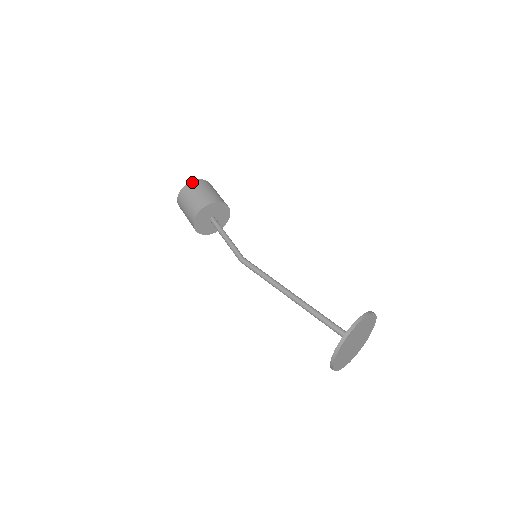
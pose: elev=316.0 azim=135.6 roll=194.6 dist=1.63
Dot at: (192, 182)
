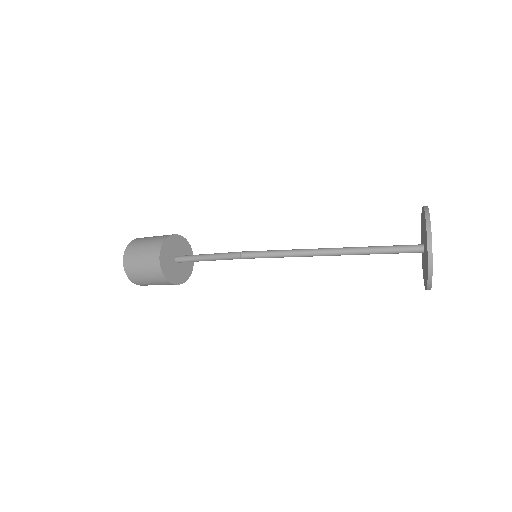
Dot at: occluded
